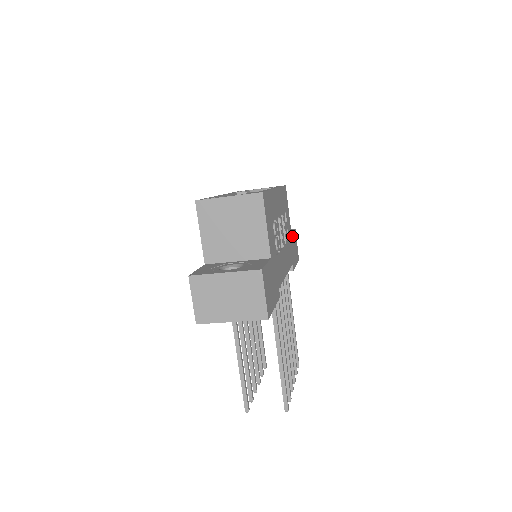
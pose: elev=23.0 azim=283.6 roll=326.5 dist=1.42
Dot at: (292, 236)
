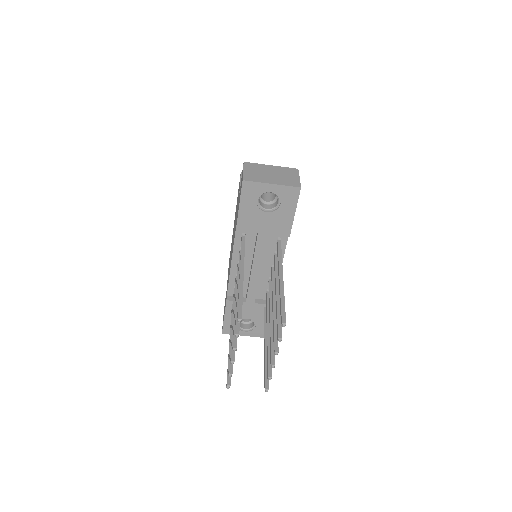
Dot at: occluded
